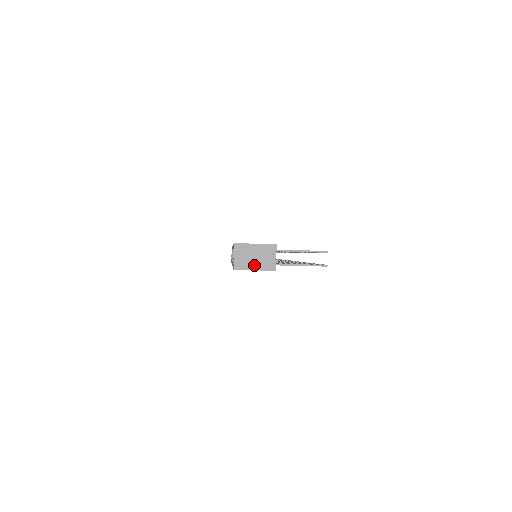
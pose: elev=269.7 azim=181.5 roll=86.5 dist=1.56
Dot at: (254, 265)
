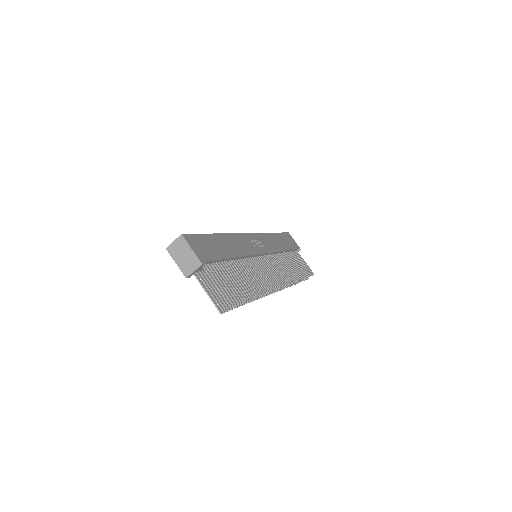
Dot at: (178, 260)
